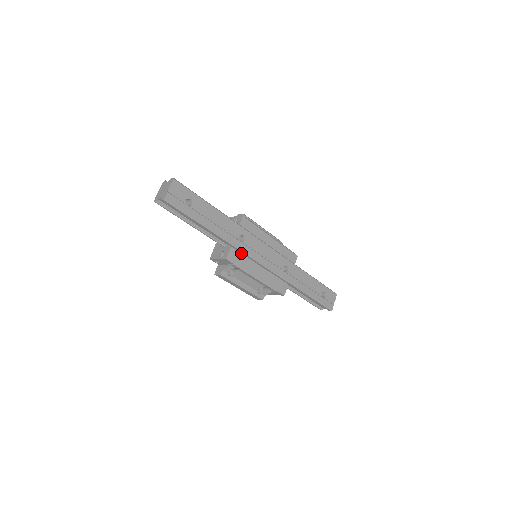
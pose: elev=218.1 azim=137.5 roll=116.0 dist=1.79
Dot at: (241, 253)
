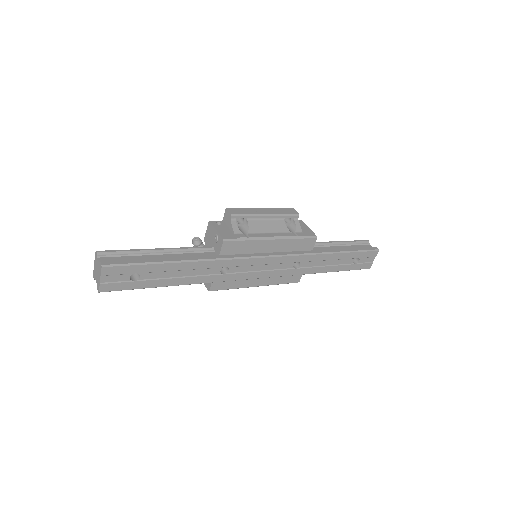
Dot at: occluded
